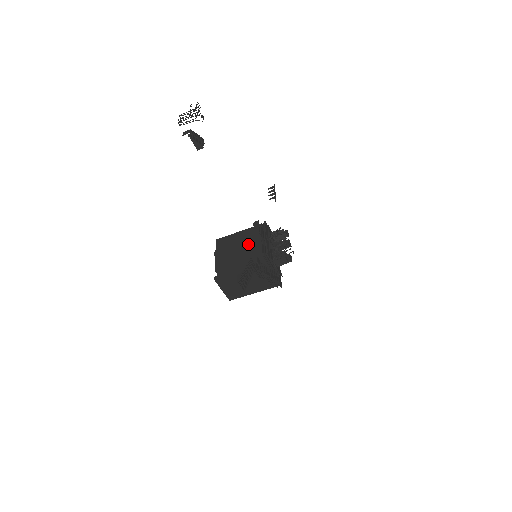
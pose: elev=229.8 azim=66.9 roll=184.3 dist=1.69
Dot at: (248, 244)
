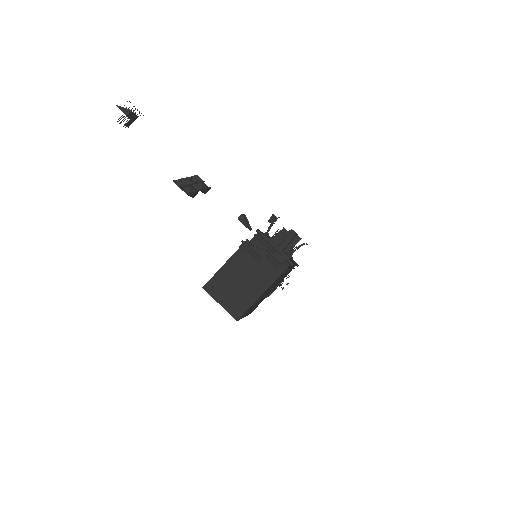
Dot at: occluded
